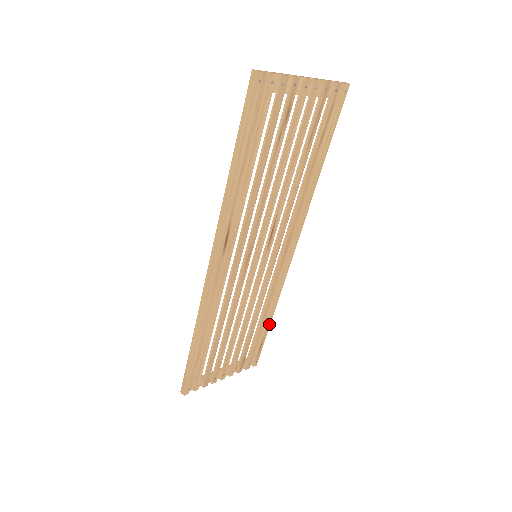
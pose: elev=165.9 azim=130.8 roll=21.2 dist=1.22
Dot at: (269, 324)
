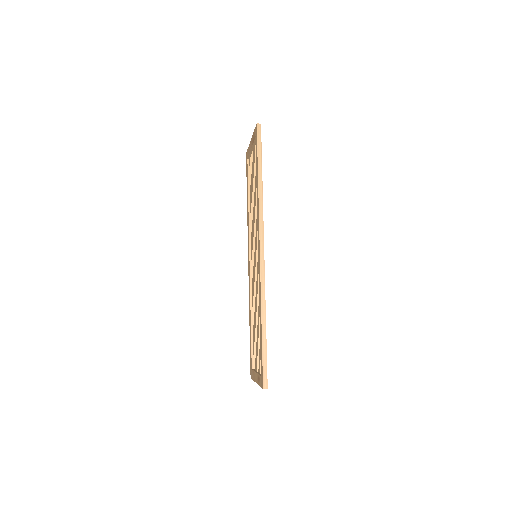
Dot at: occluded
